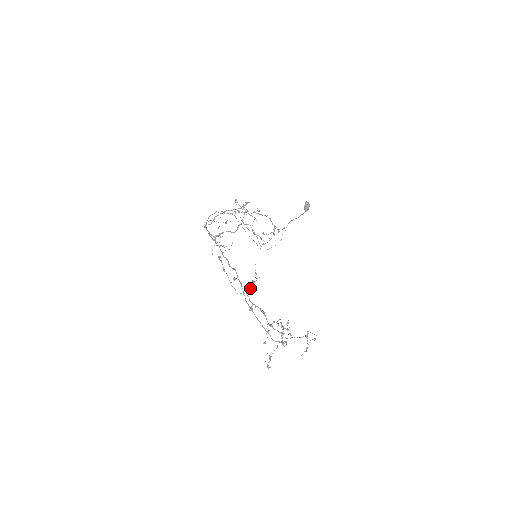
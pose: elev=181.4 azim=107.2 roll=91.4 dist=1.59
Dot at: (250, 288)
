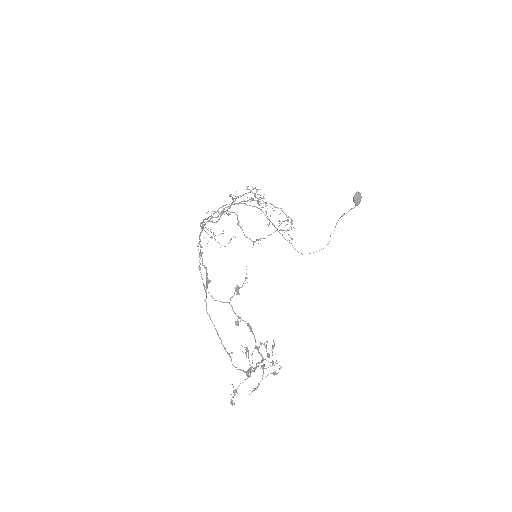
Dot at: occluded
